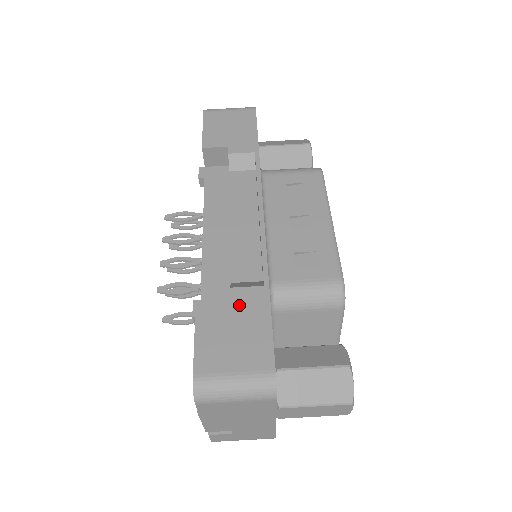
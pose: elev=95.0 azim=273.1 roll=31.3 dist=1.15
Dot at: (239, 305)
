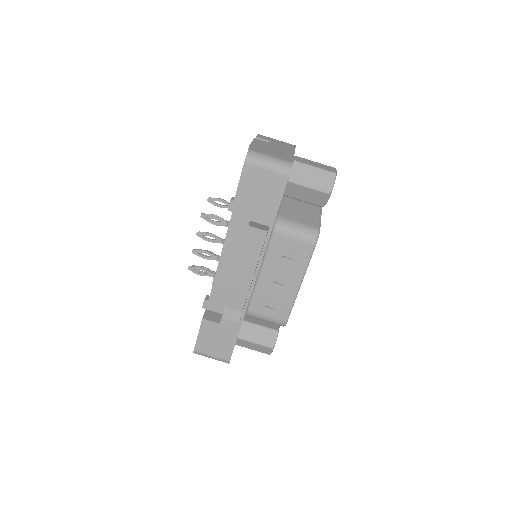
Dot at: (223, 328)
